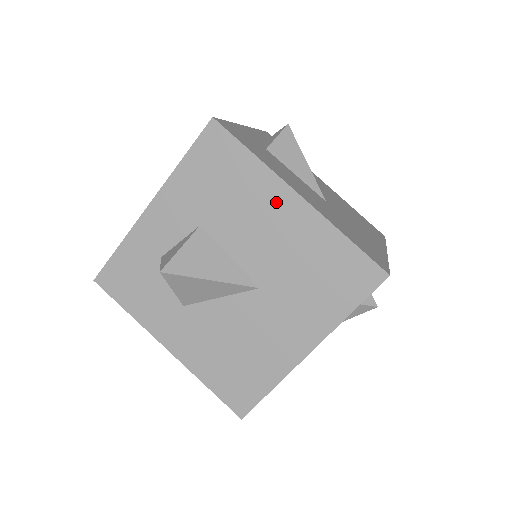
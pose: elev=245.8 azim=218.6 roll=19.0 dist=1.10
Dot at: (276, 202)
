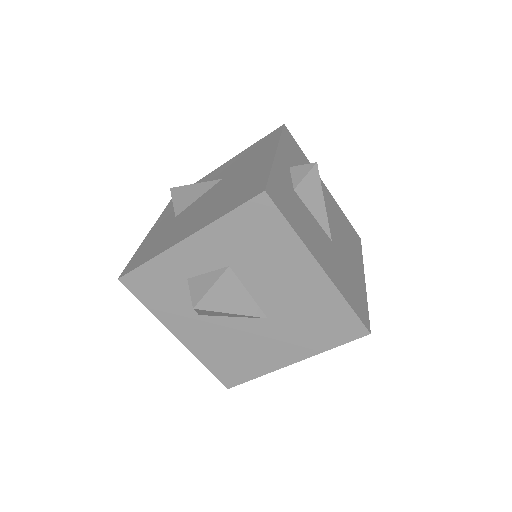
Dot at: (301, 268)
